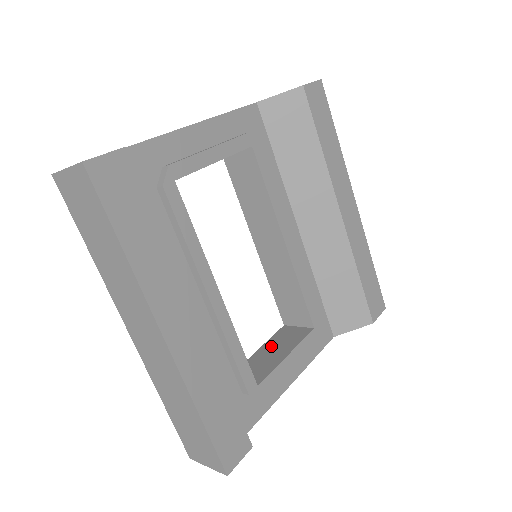
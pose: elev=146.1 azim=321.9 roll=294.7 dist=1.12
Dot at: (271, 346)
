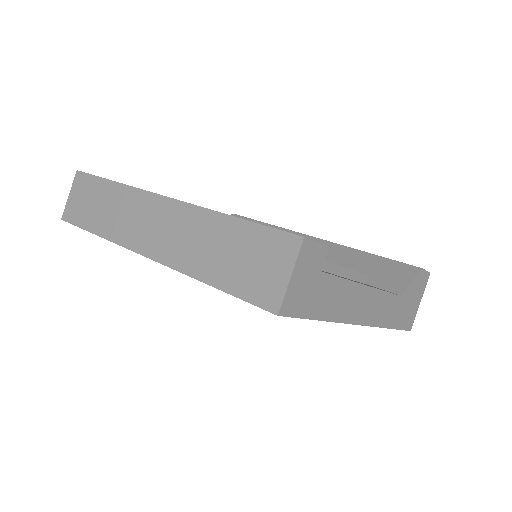
Dot at: occluded
